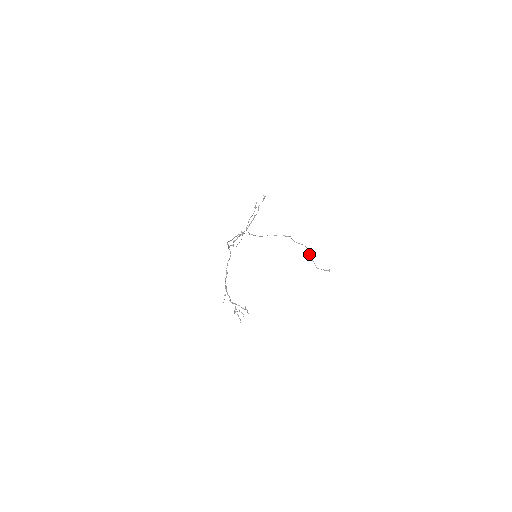
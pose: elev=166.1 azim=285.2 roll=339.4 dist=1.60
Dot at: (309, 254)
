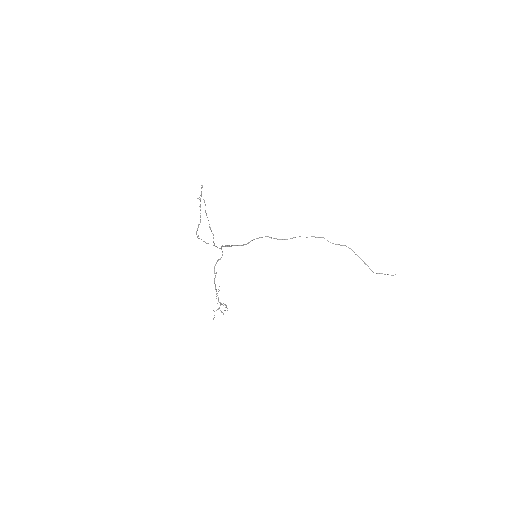
Dot at: (358, 256)
